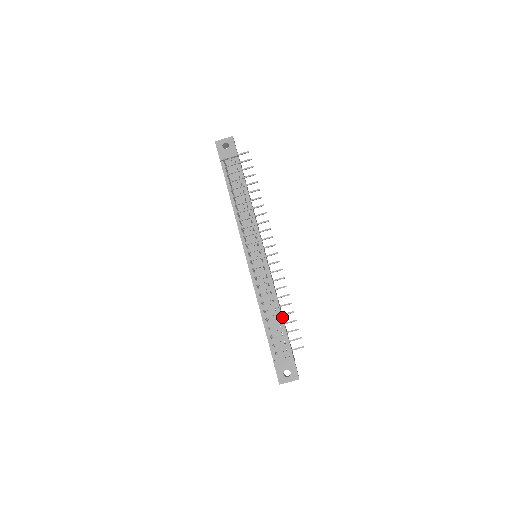
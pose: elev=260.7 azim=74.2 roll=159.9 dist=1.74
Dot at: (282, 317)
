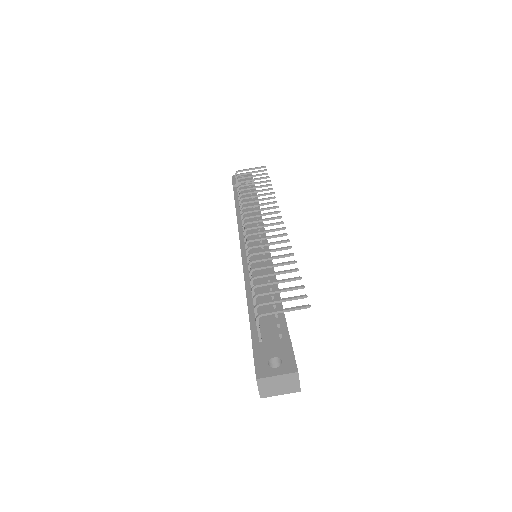
Dot at: (280, 298)
